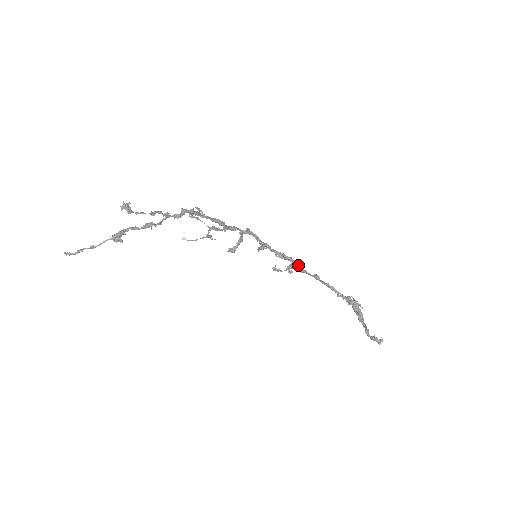
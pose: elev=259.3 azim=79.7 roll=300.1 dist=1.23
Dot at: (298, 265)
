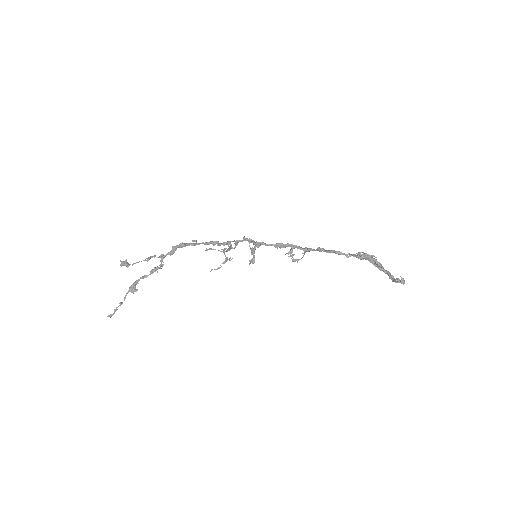
Dot at: (298, 247)
